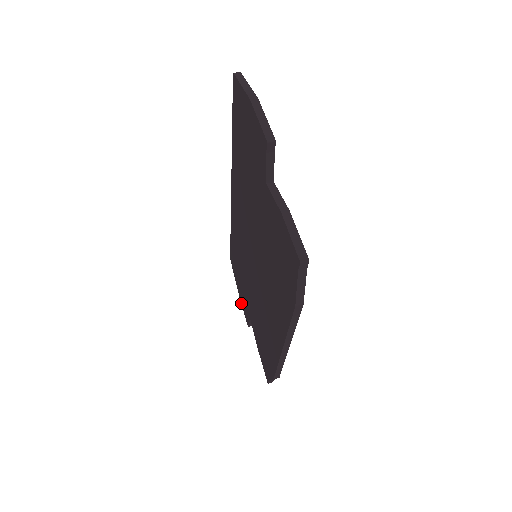
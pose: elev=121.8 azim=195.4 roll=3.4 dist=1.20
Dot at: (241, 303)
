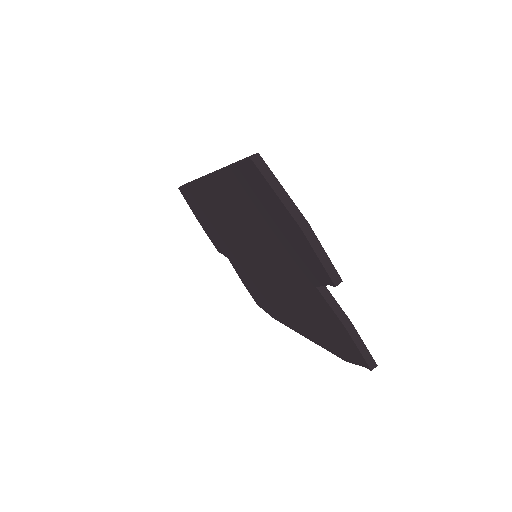
Dot at: occluded
